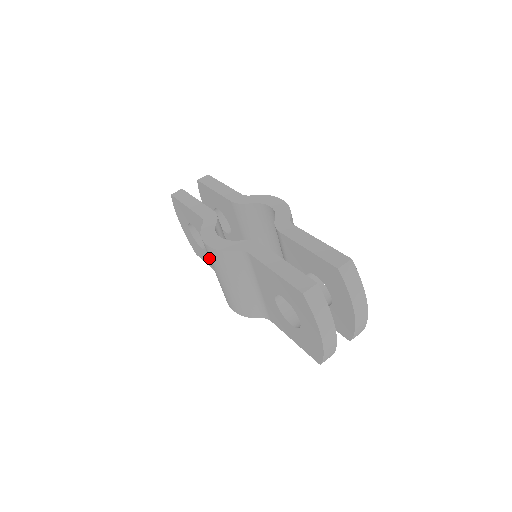
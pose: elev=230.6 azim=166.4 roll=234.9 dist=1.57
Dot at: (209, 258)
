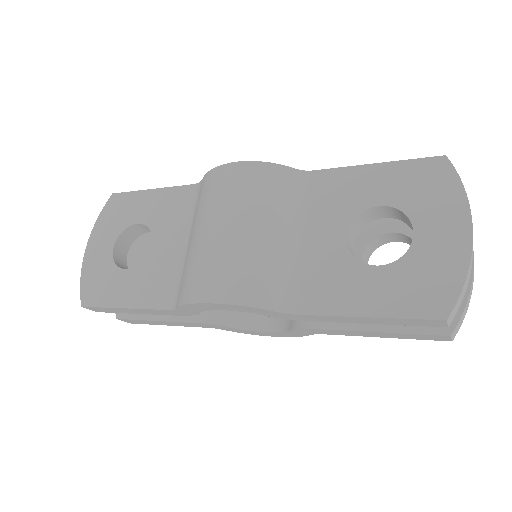
Dot at: (139, 280)
